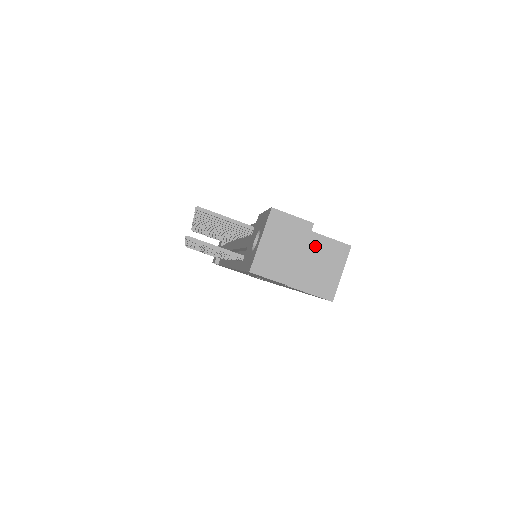
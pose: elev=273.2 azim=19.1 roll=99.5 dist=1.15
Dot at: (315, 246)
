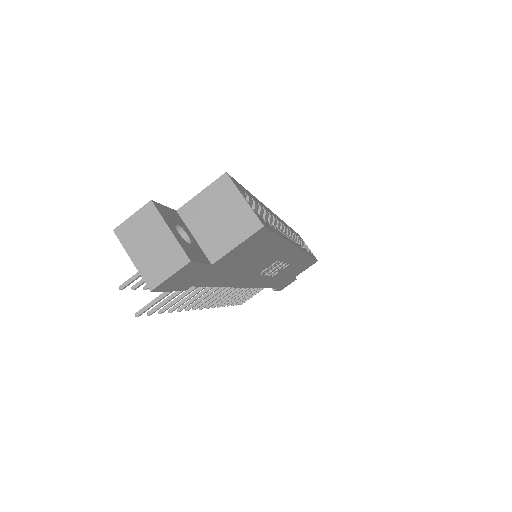
Dot at: (202, 208)
